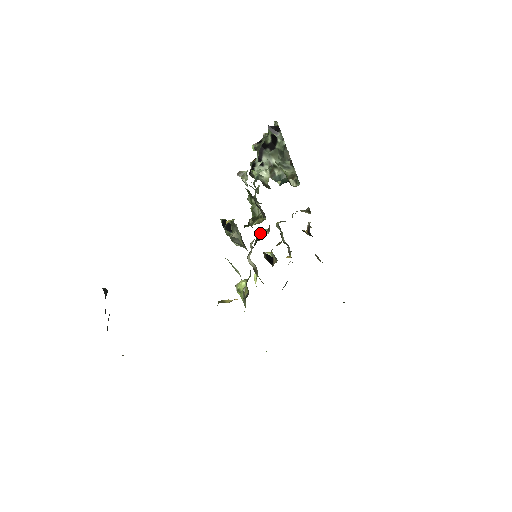
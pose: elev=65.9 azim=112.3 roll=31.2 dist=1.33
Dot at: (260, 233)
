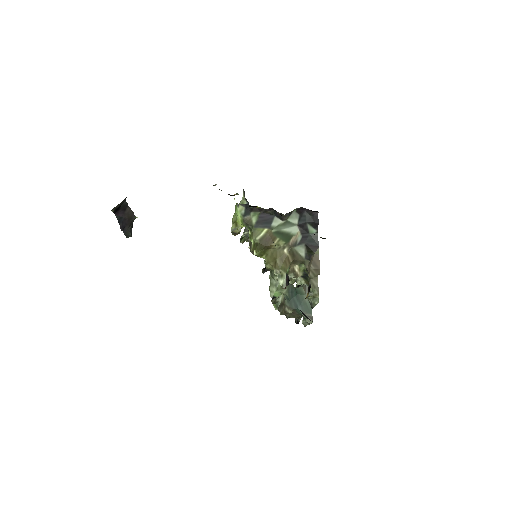
Dot at: occluded
